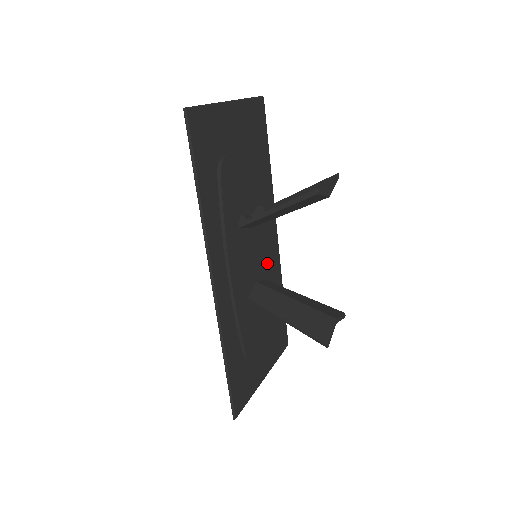
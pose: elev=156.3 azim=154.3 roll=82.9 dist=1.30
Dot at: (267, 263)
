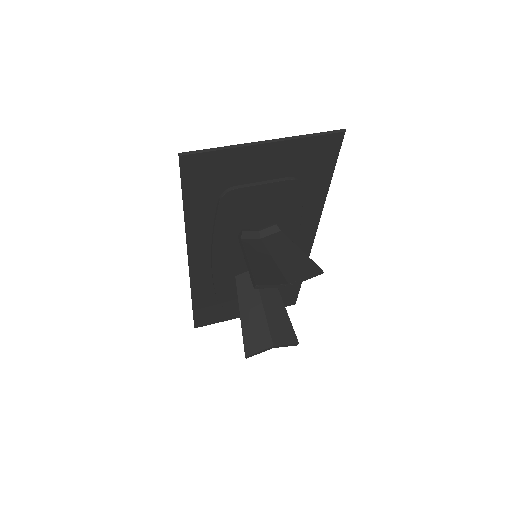
Dot at: occluded
